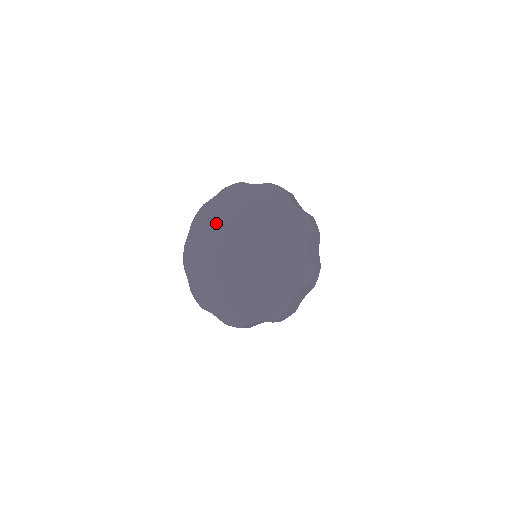
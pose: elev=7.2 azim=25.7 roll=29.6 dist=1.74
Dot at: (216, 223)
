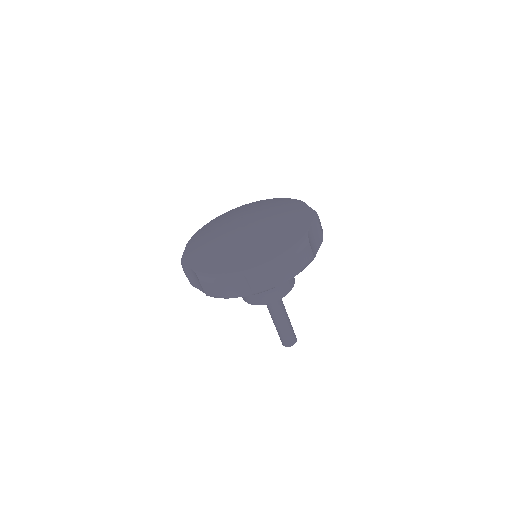
Dot at: (214, 226)
